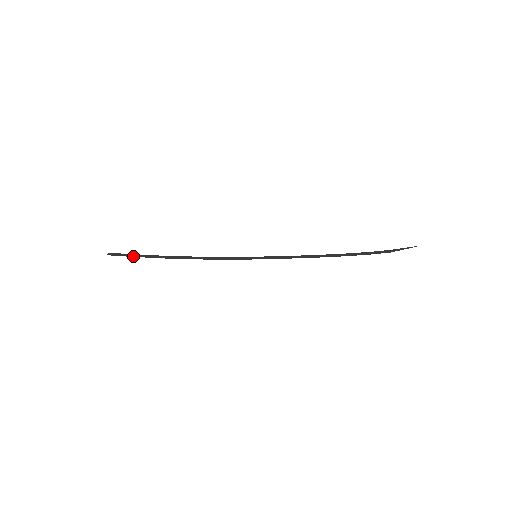
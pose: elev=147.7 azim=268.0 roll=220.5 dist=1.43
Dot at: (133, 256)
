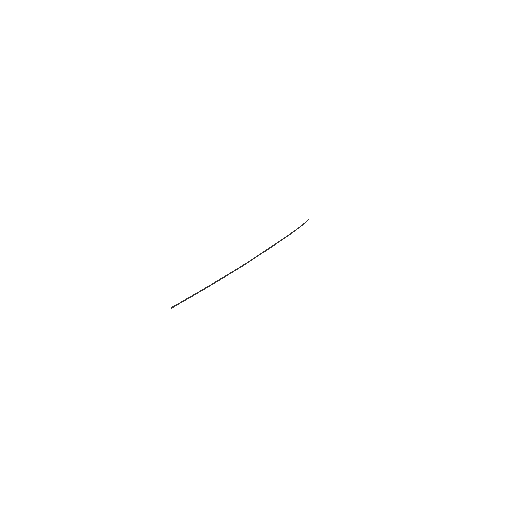
Dot at: occluded
